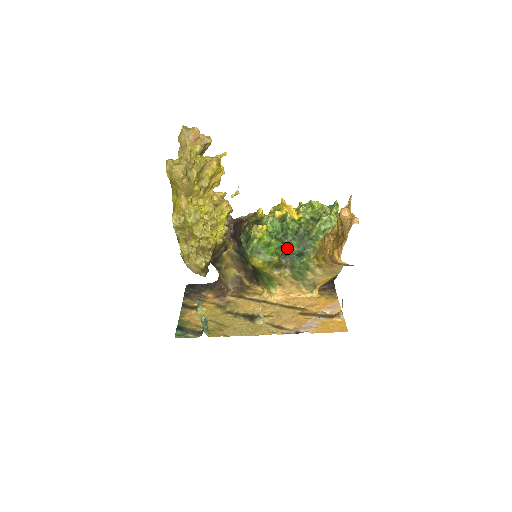
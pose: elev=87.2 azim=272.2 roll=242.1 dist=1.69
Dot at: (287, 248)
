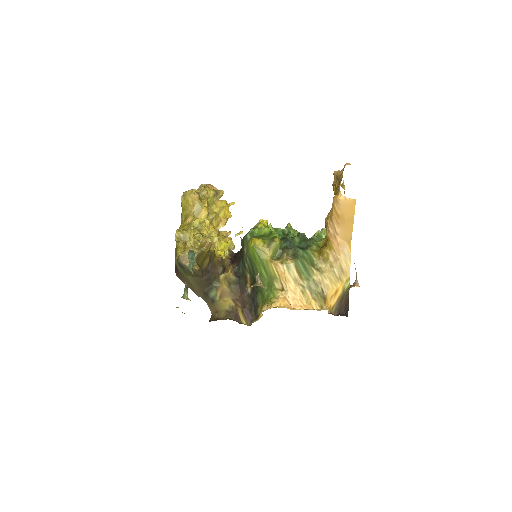
Dot at: (289, 239)
